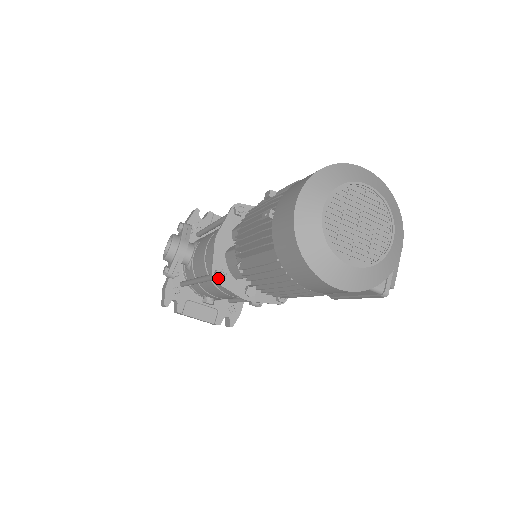
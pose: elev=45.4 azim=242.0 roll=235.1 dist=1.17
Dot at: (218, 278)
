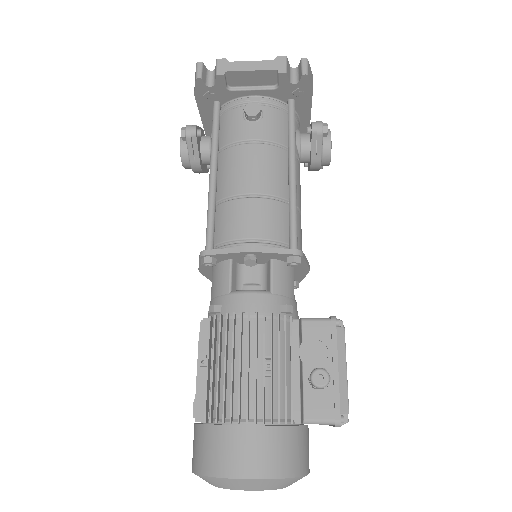
Dot at: occluded
